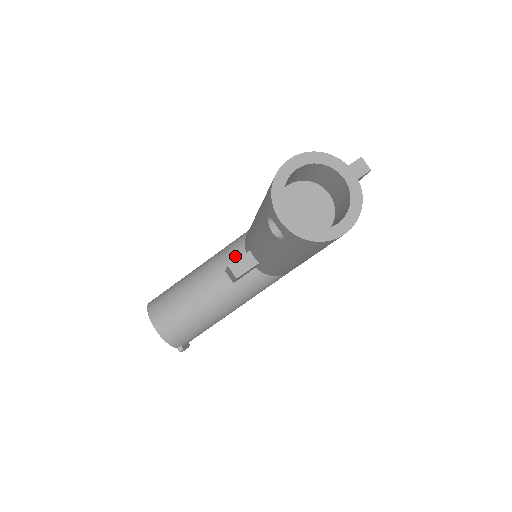
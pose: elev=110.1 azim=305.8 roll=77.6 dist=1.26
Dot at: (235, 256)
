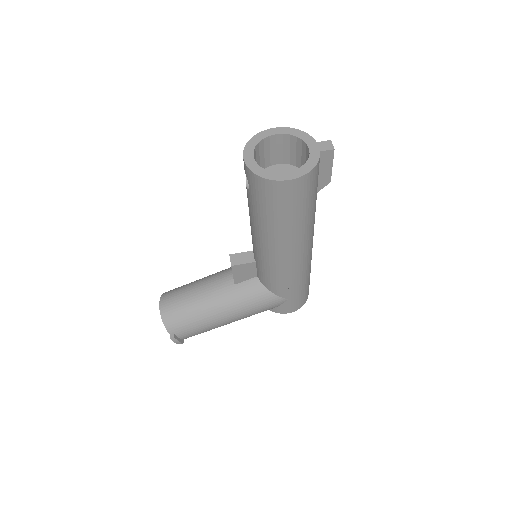
Dot at: occluded
